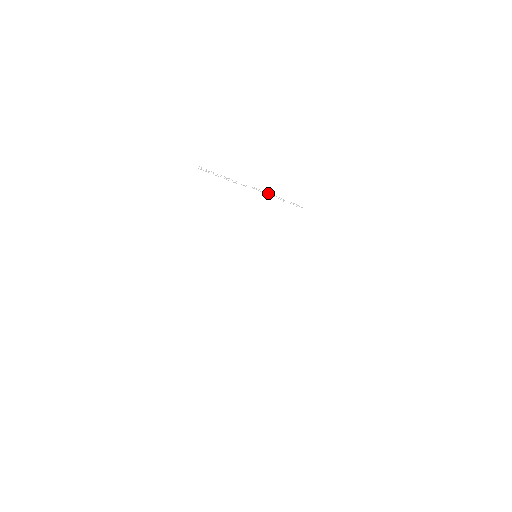
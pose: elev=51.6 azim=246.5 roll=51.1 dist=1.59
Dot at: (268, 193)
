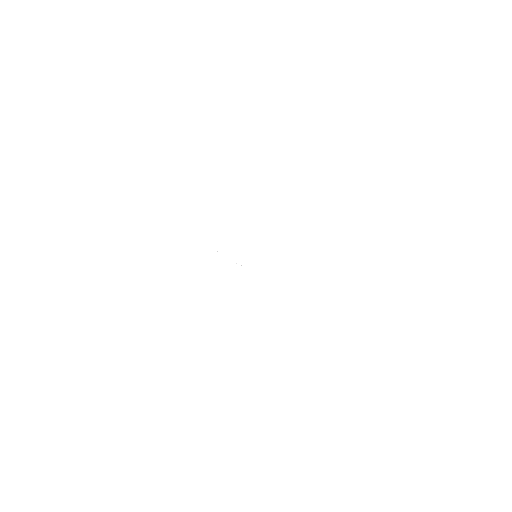
Dot at: occluded
